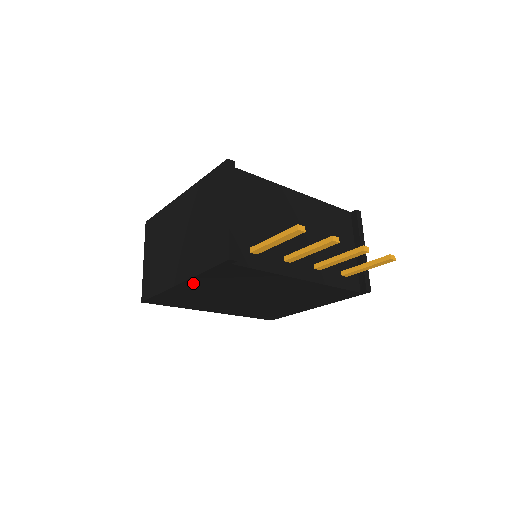
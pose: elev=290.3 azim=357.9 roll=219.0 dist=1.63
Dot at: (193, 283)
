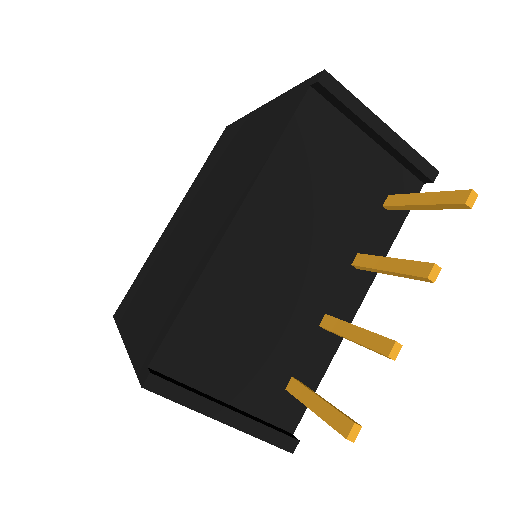
Dot at: occluded
